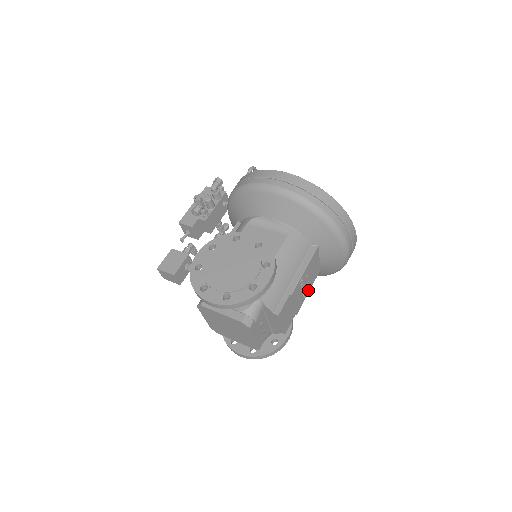
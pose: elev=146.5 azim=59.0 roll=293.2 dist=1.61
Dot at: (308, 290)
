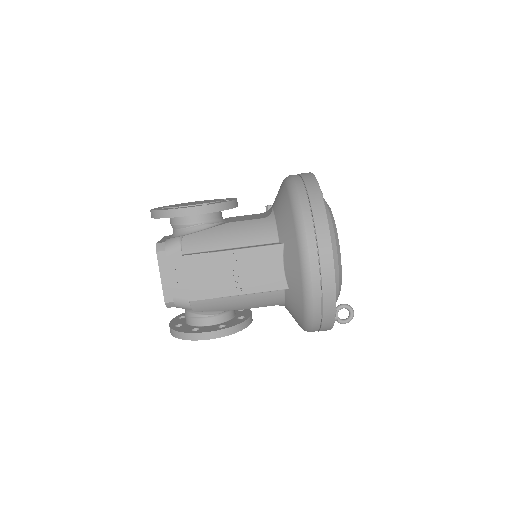
Dot at: (249, 289)
